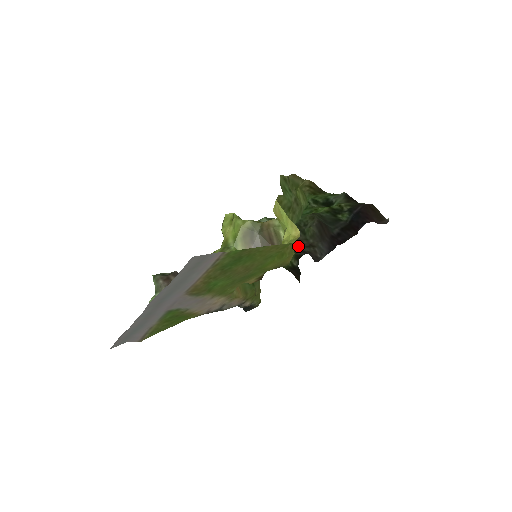
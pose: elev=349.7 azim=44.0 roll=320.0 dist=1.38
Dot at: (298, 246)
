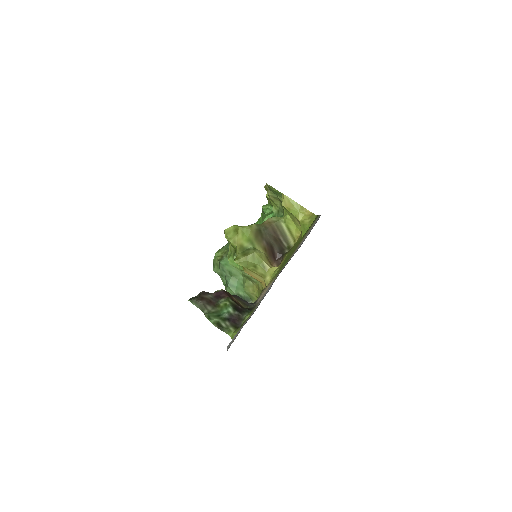
Dot at: occluded
